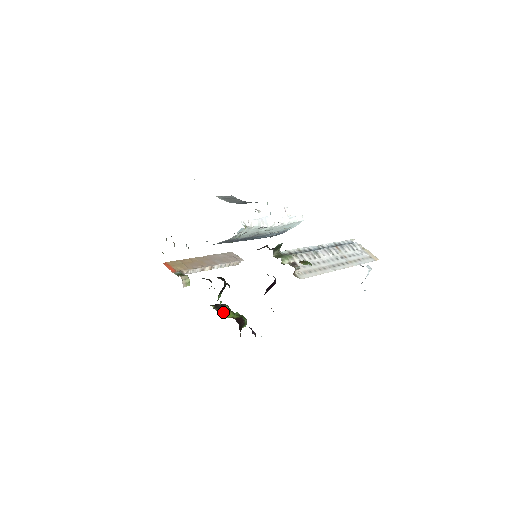
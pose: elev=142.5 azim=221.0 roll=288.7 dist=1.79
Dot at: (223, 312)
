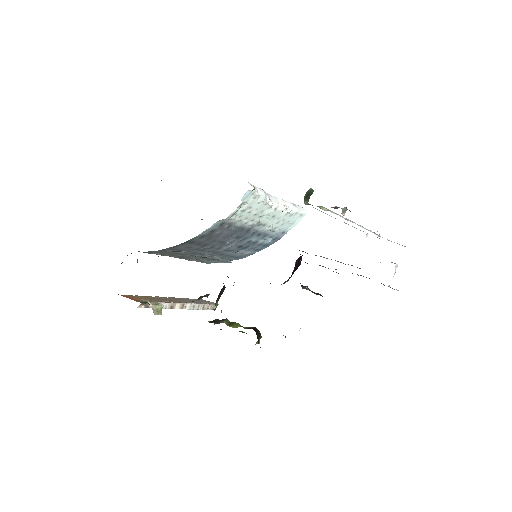
Dot at: (226, 323)
